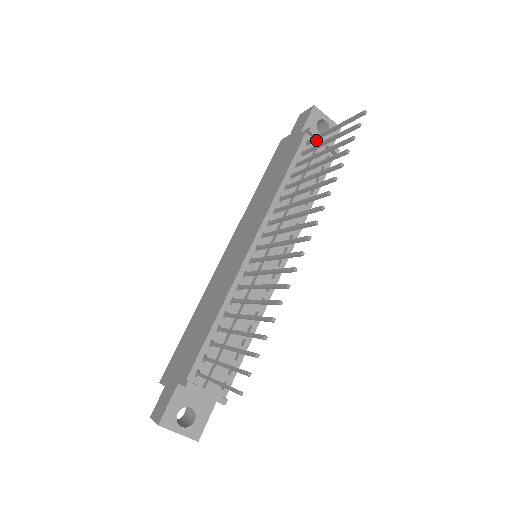
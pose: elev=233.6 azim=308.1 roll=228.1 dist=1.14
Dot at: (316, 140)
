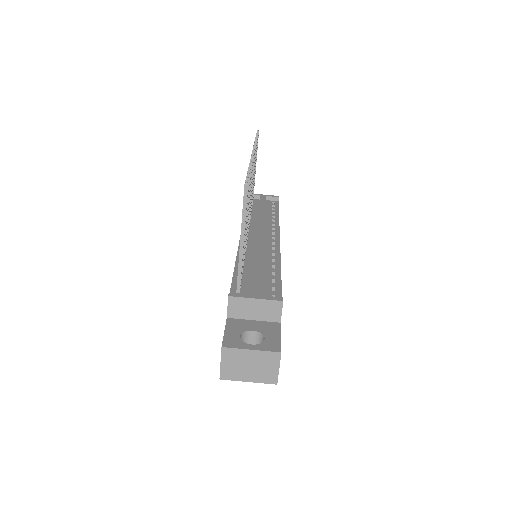
Dot at: occluded
